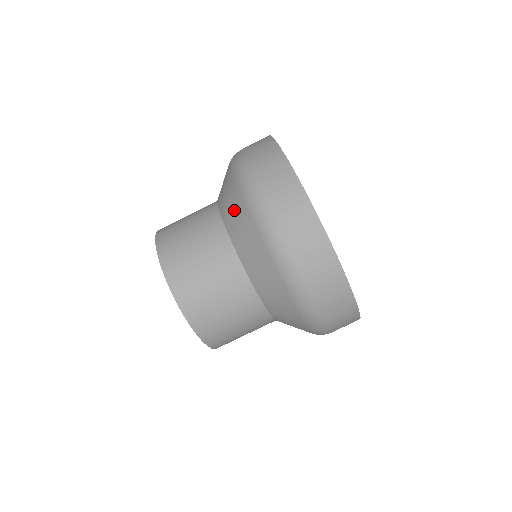
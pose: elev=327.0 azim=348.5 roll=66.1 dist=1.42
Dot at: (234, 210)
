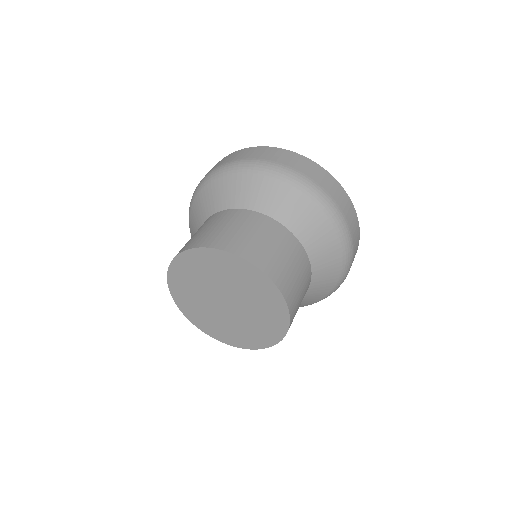
Dot at: (260, 191)
